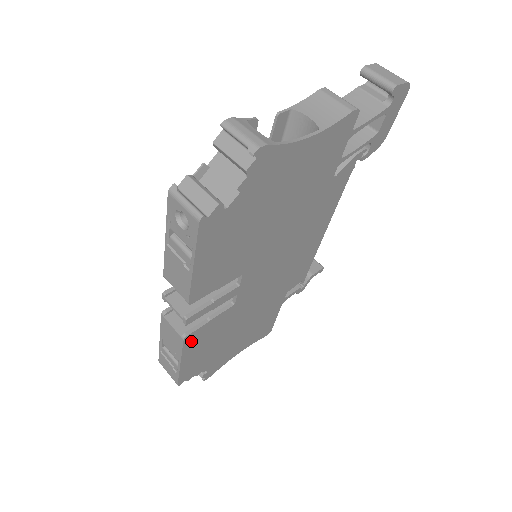
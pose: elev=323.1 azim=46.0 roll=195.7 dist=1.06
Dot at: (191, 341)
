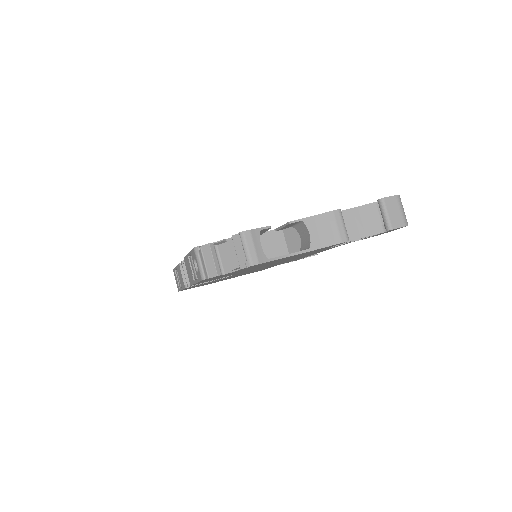
Dot at: occluded
